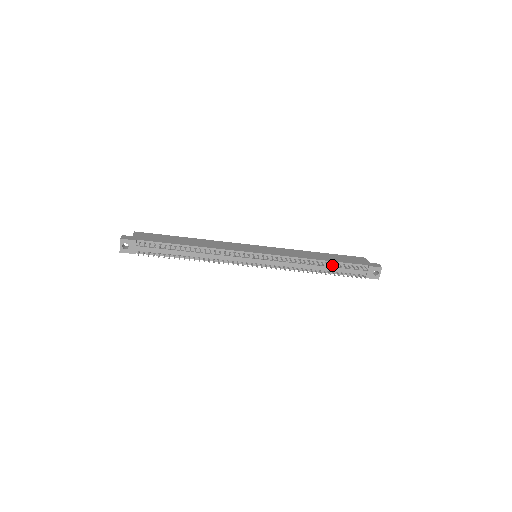
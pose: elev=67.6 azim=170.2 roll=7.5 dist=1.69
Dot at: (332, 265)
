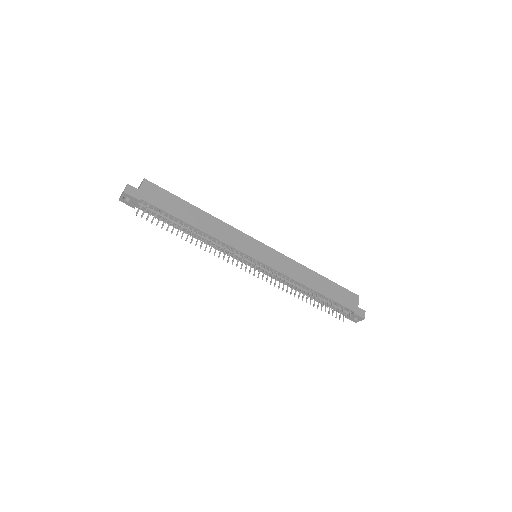
Dot at: (320, 301)
